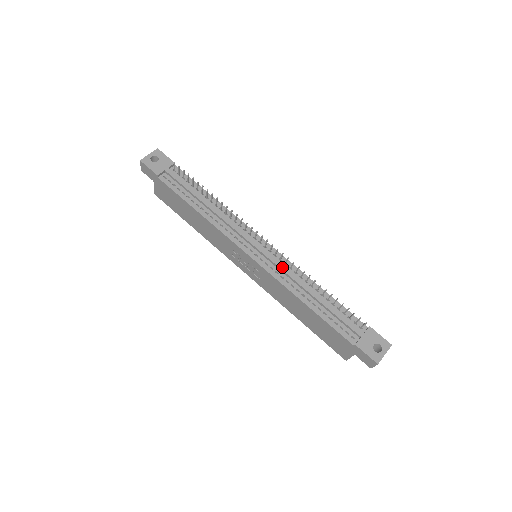
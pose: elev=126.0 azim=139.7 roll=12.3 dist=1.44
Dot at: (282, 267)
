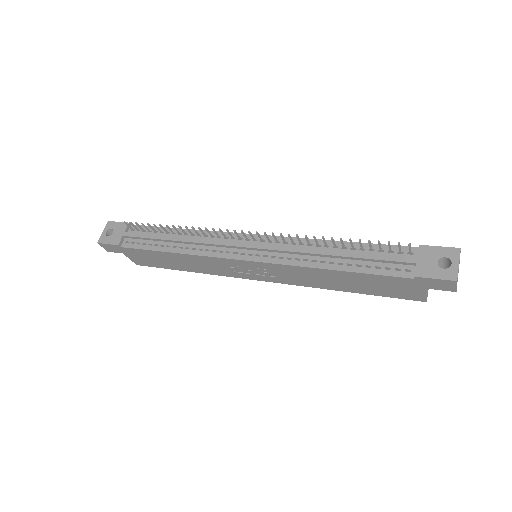
Dot at: (282, 248)
